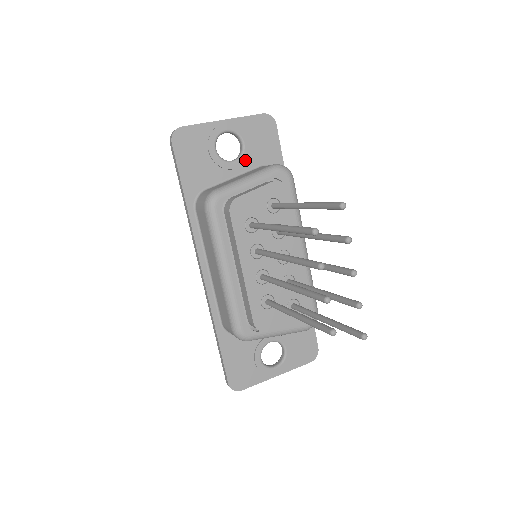
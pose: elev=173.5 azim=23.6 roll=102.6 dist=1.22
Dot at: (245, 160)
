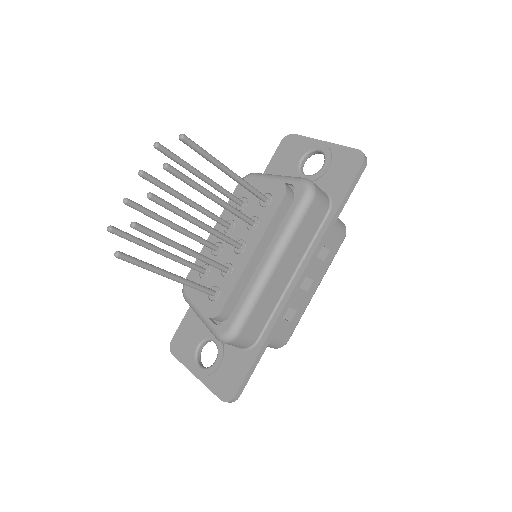
Dot at: (314, 179)
